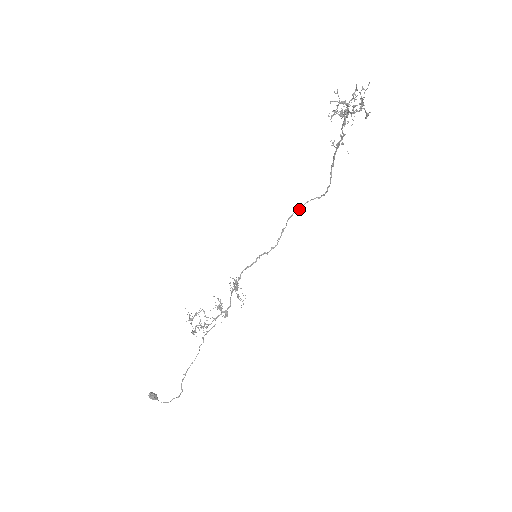
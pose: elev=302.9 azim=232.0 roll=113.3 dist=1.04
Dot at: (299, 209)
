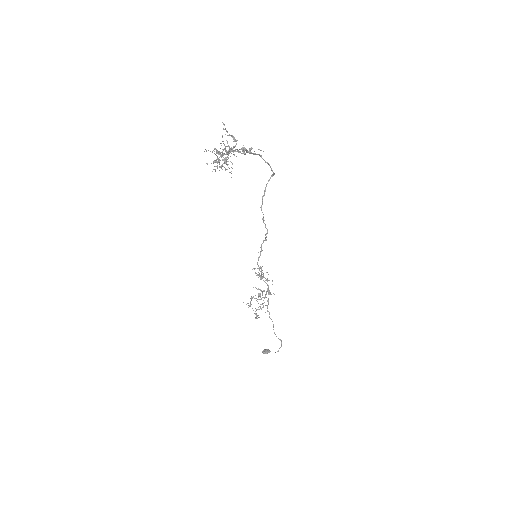
Dot at: (264, 195)
